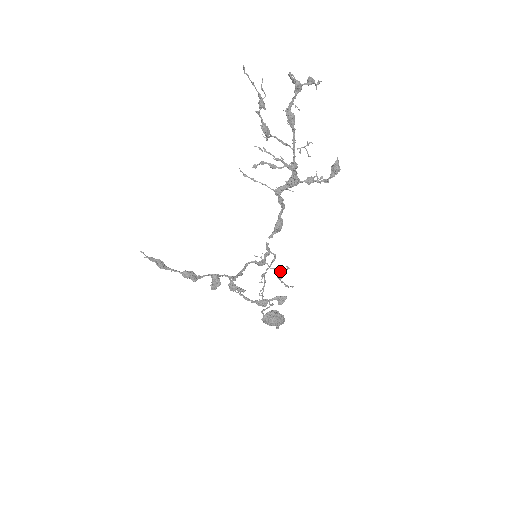
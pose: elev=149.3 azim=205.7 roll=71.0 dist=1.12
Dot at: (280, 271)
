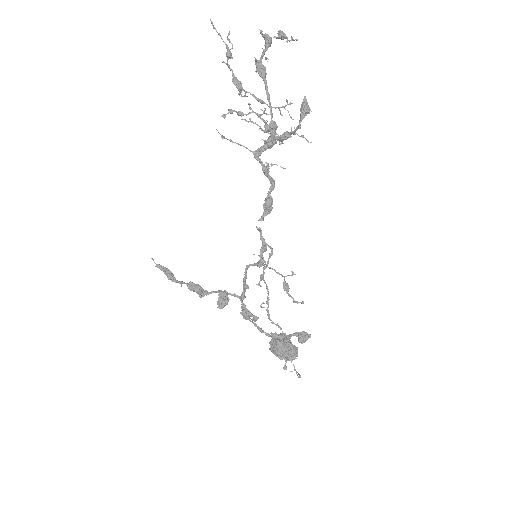
Dot at: (283, 276)
